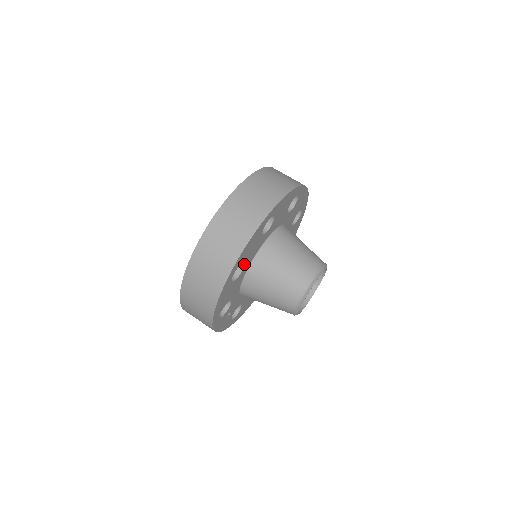
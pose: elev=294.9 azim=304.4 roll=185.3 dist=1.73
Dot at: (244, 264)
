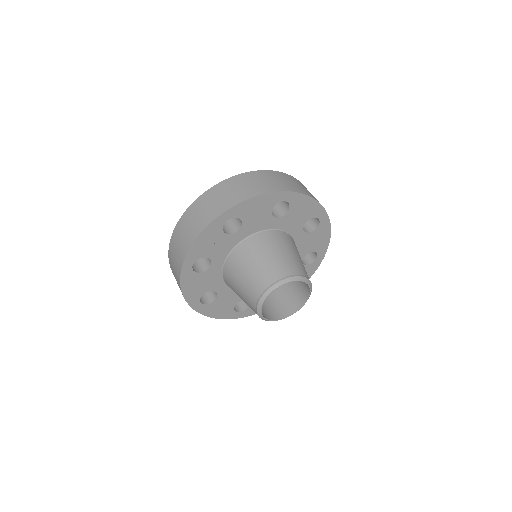
Dot at: (284, 215)
